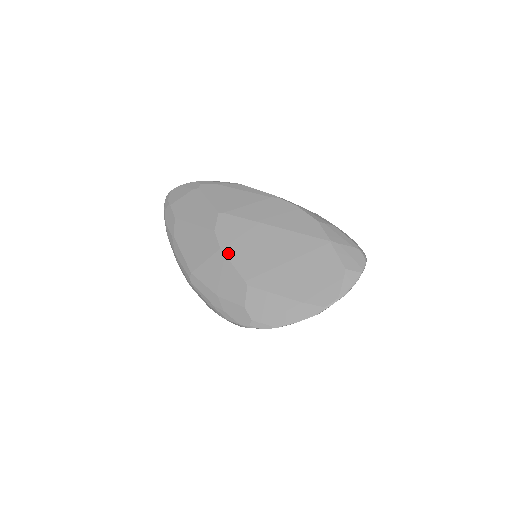
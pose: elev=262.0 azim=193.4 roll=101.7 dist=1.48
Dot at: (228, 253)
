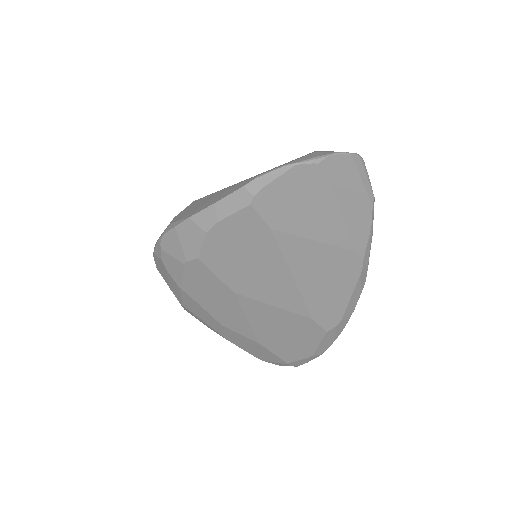
Dot at: occluded
